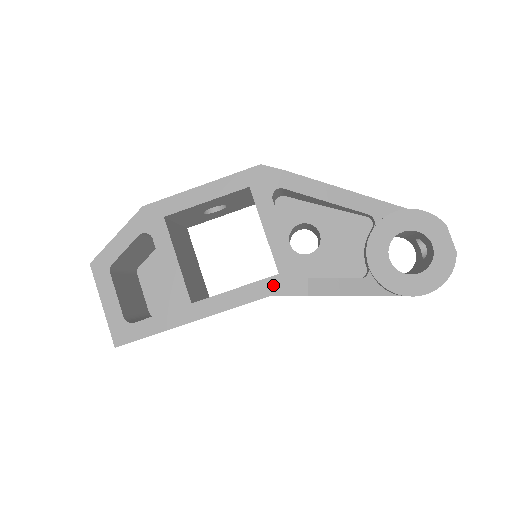
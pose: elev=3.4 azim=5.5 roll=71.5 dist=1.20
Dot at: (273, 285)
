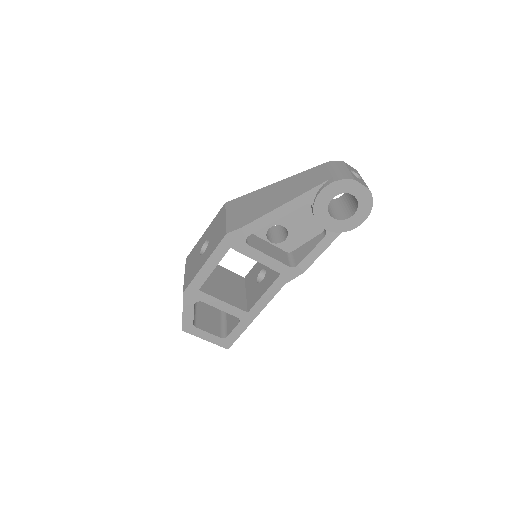
Dot at: (282, 280)
